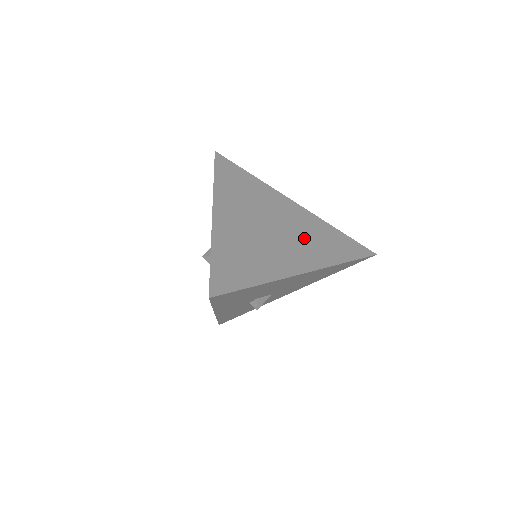
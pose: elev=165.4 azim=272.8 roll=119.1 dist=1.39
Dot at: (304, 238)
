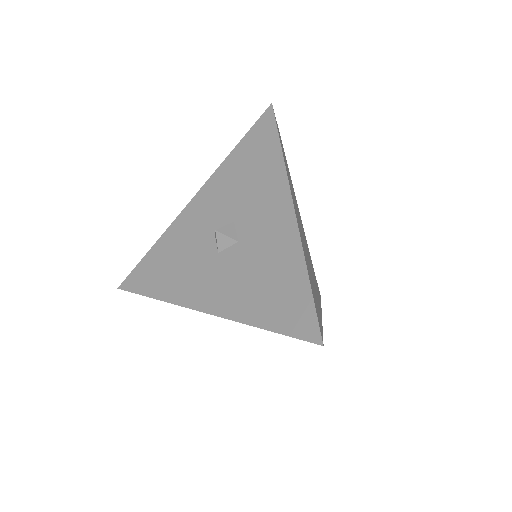
Dot at: occluded
